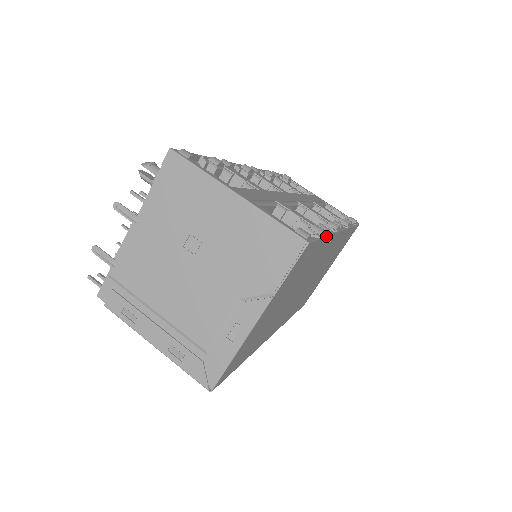
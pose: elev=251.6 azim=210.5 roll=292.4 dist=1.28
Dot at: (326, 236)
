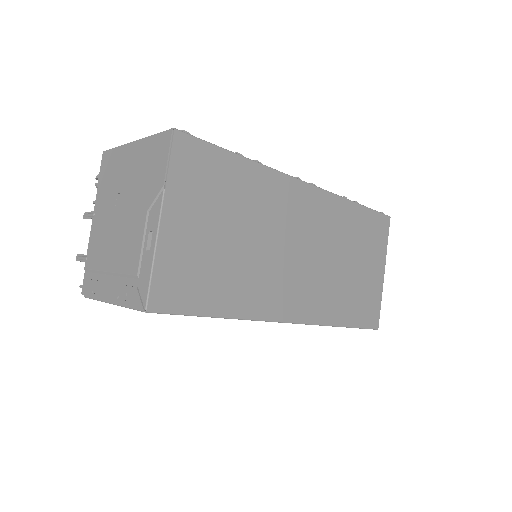
Dot at: (240, 155)
